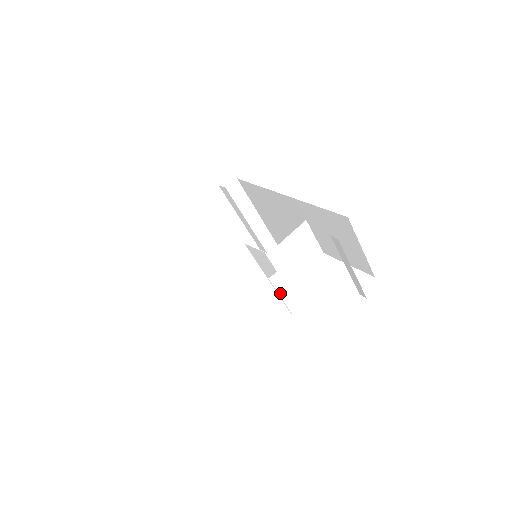
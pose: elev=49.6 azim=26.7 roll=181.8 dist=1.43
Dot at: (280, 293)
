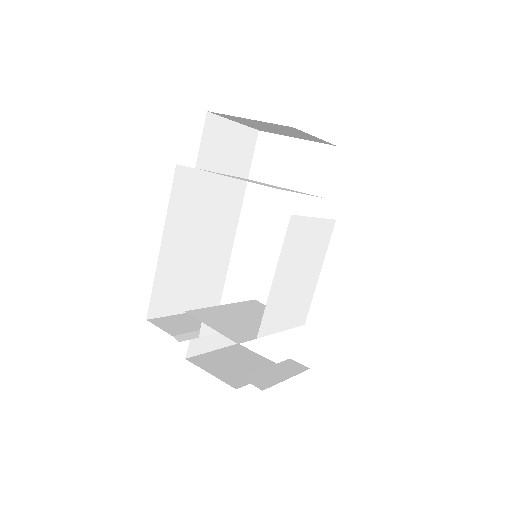
Dot at: occluded
